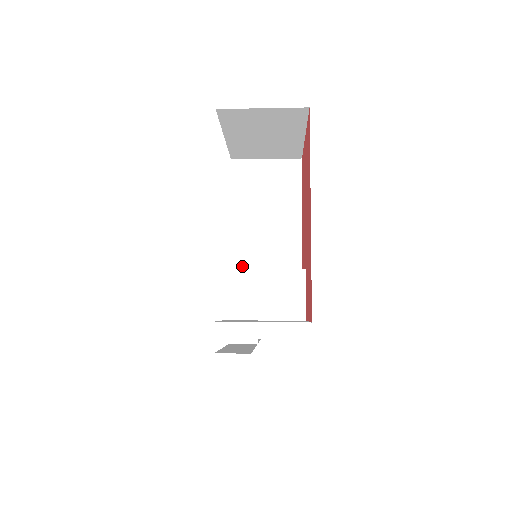
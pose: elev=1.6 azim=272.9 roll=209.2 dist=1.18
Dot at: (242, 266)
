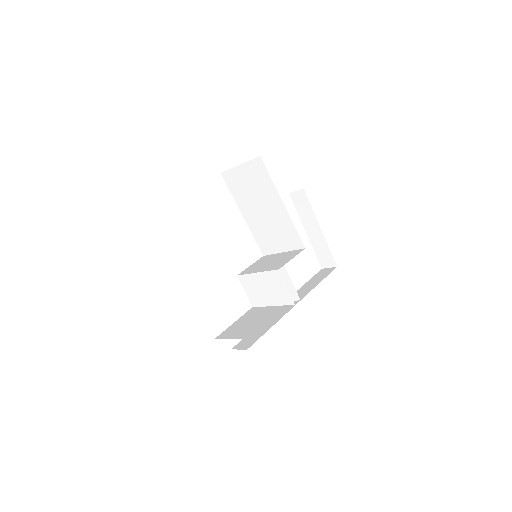
Dot at: (267, 249)
